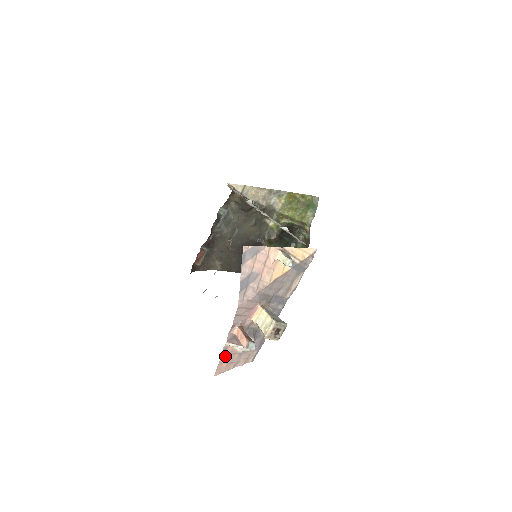
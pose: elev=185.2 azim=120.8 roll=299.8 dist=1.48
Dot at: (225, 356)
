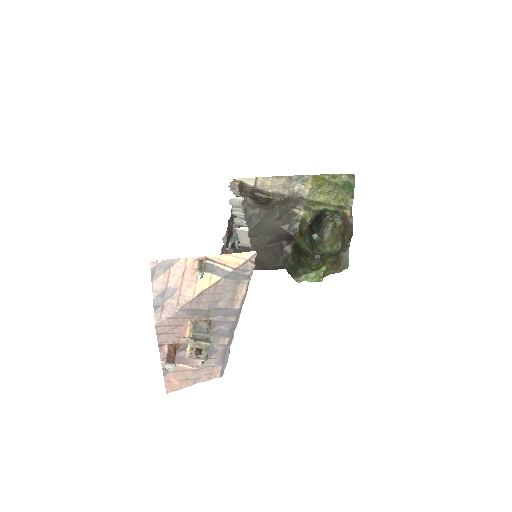
Dot at: (170, 374)
